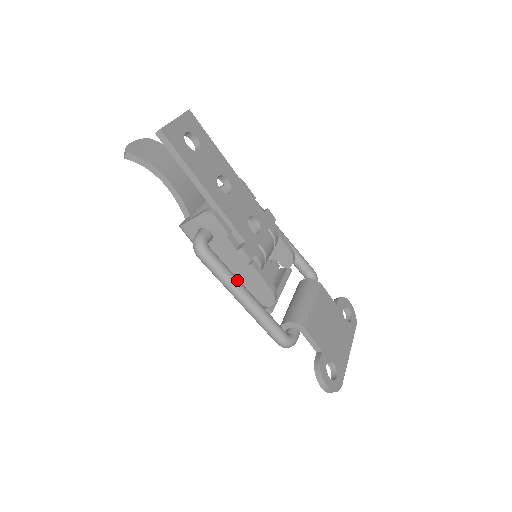
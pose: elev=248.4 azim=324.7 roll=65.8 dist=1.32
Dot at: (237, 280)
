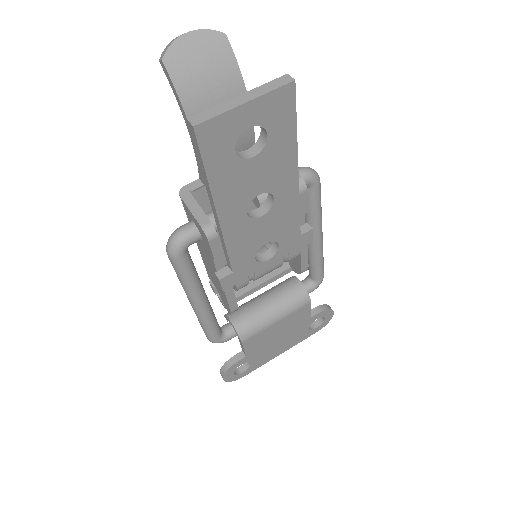
Dot at: (197, 290)
